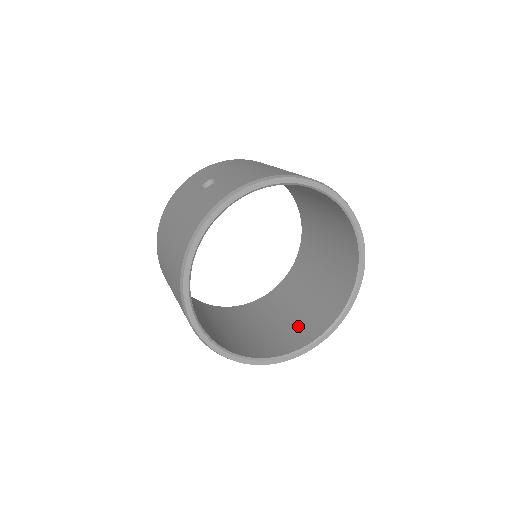
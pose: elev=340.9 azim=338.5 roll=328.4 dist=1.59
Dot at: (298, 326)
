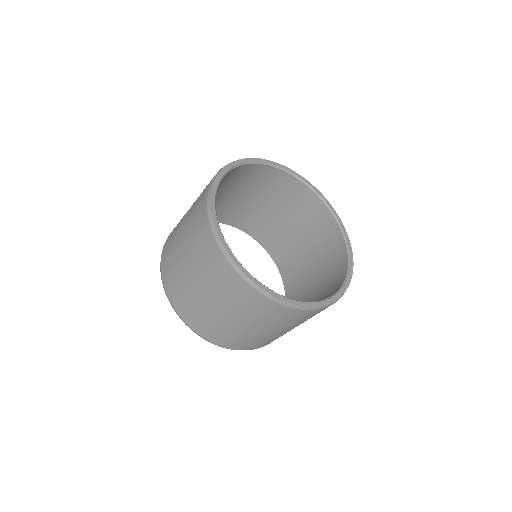
Dot at: (324, 293)
